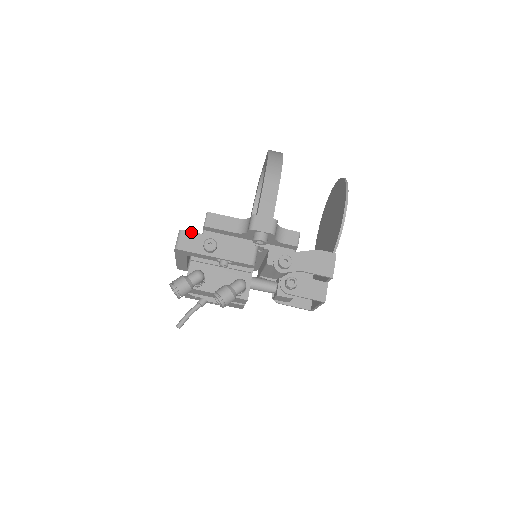
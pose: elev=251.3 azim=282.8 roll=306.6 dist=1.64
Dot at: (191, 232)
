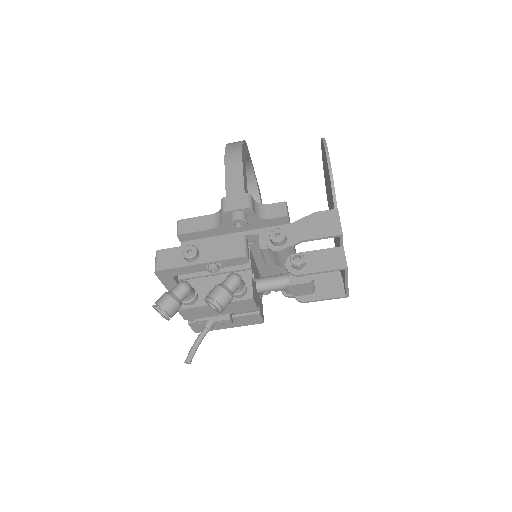
Dot at: (168, 249)
